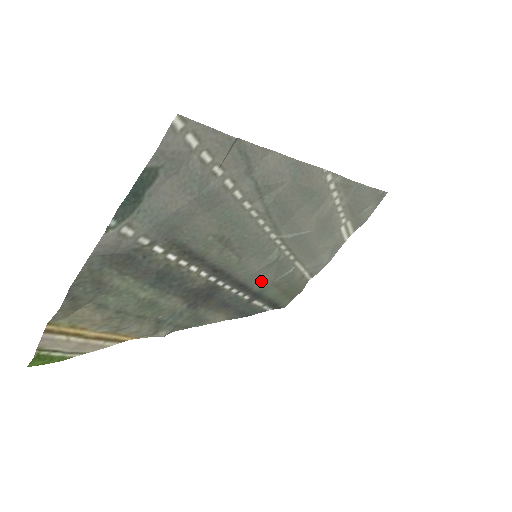
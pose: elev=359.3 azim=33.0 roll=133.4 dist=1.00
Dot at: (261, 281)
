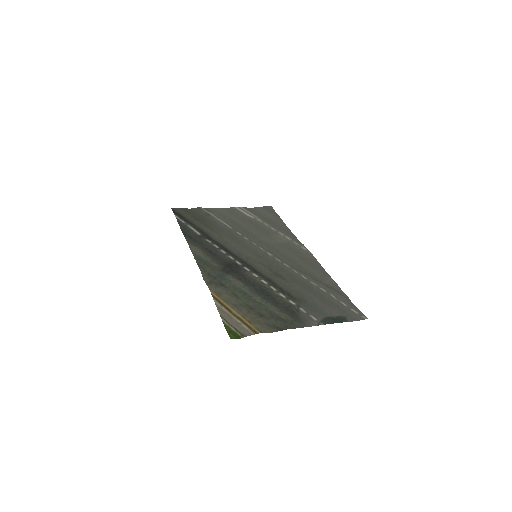
Dot at: (224, 241)
